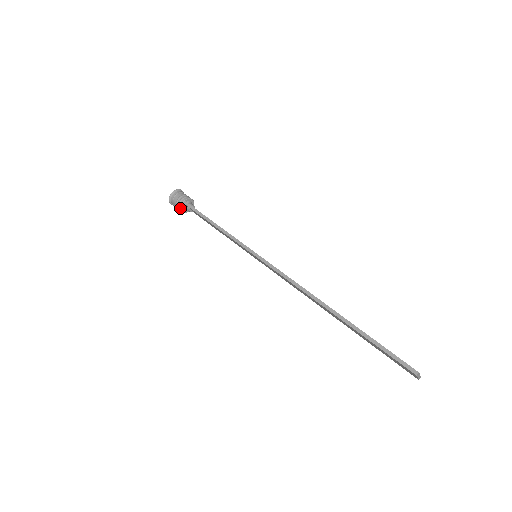
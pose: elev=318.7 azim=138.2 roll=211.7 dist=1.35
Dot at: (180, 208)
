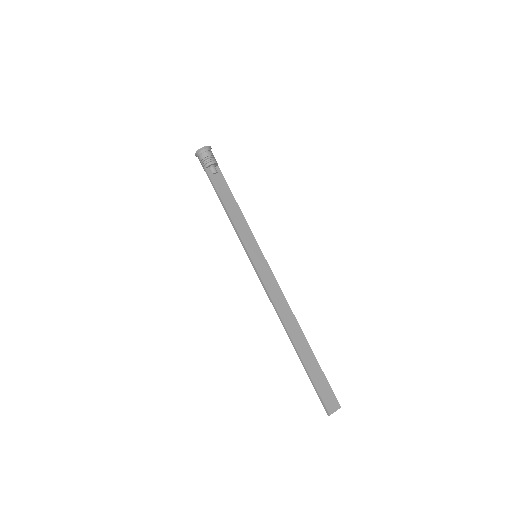
Dot at: occluded
